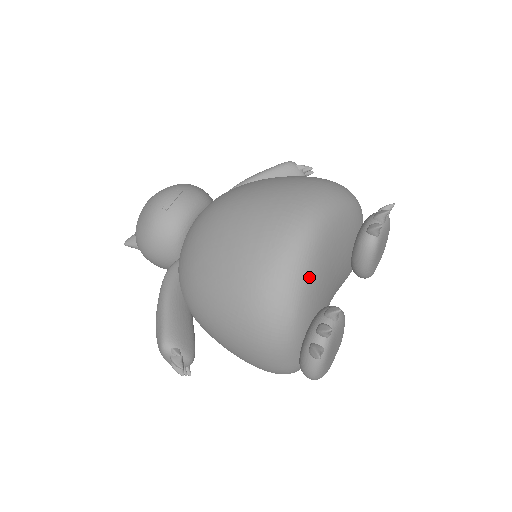
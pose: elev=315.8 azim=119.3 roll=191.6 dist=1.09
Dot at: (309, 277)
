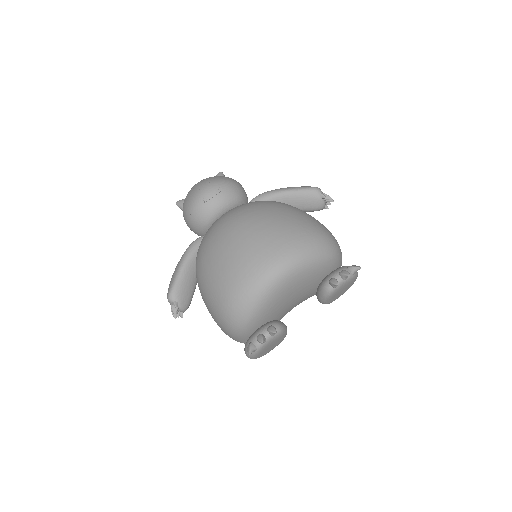
Dot at: (265, 304)
